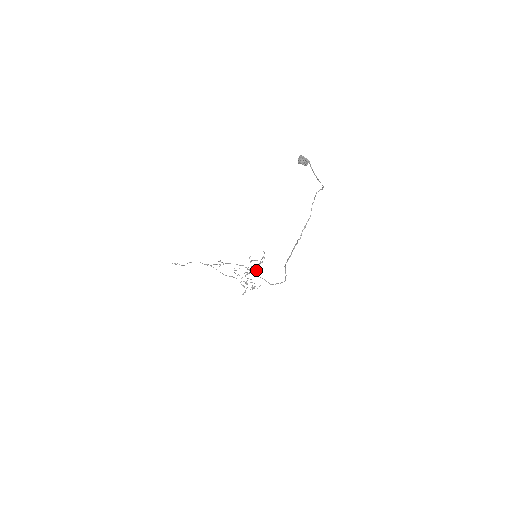
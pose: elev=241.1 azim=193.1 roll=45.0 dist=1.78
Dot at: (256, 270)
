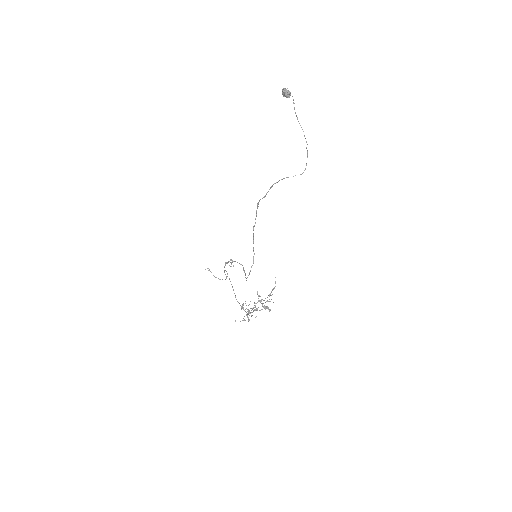
Dot at: (264, 307)
